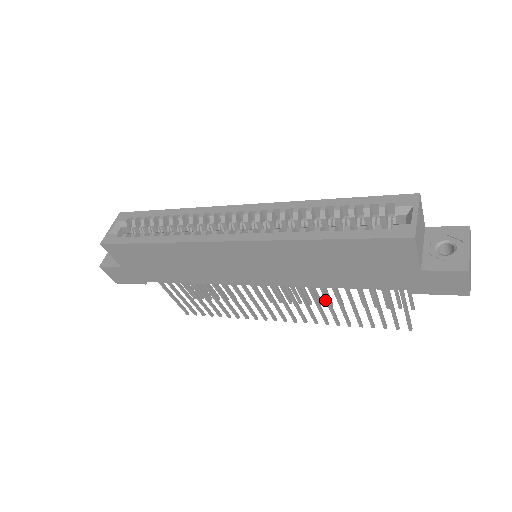
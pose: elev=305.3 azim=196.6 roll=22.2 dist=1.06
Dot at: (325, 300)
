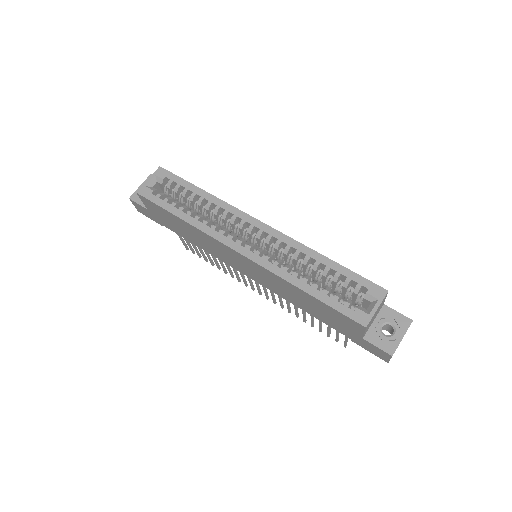
Dot at: (294, 305)
